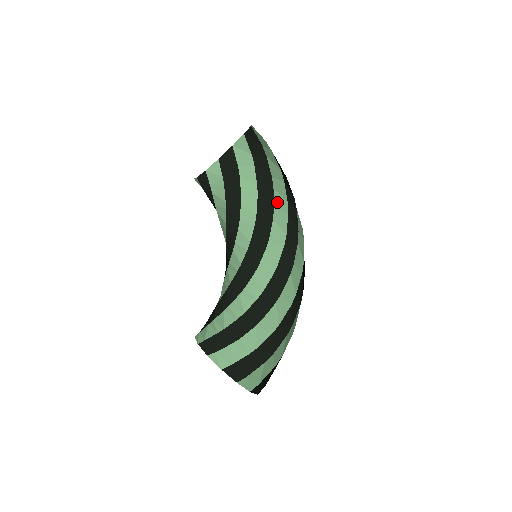
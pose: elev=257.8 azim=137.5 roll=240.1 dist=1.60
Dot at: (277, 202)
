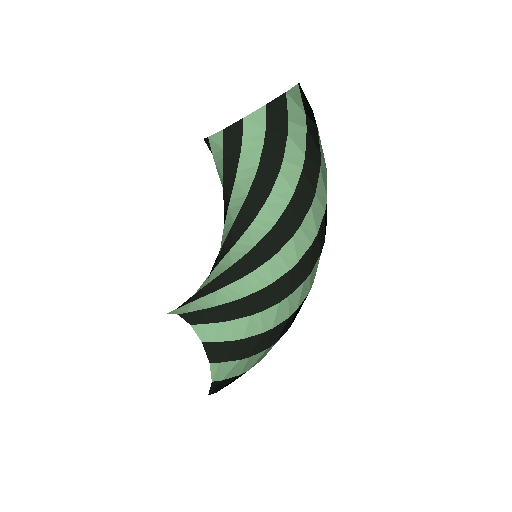
Dot at: (319, 189)
